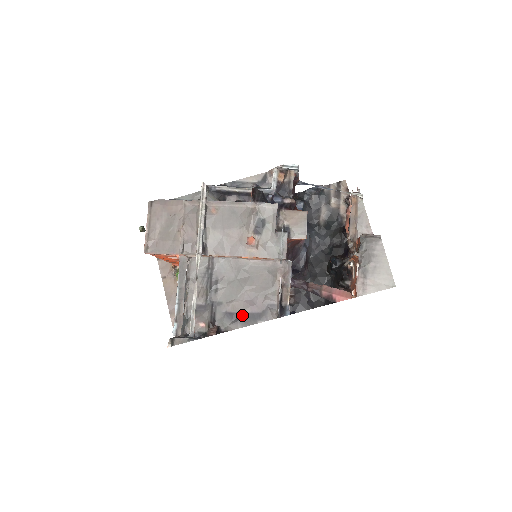
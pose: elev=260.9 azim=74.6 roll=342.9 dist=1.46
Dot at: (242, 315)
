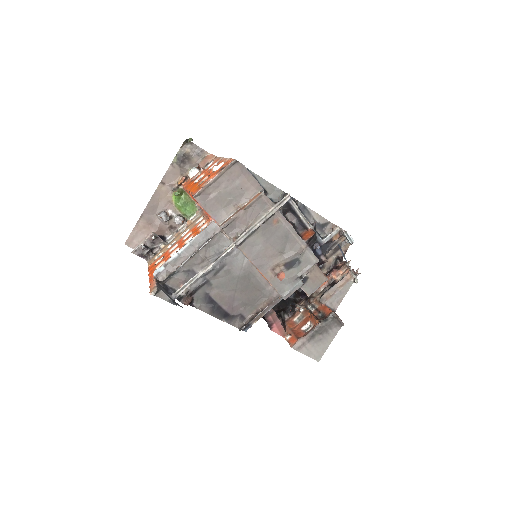
Dot at: (217, 306)
